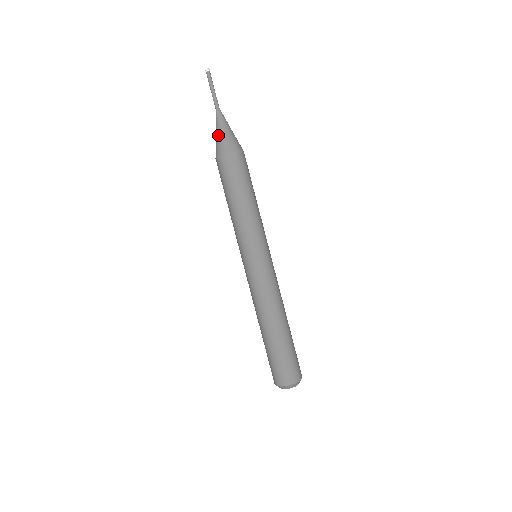
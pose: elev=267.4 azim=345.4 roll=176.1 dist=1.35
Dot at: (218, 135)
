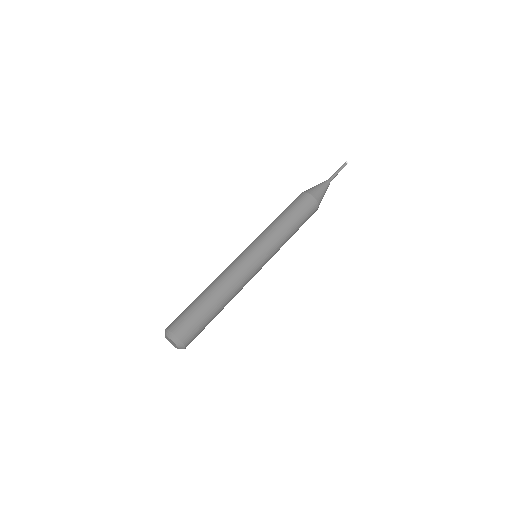
Dot at: (319, 187)
